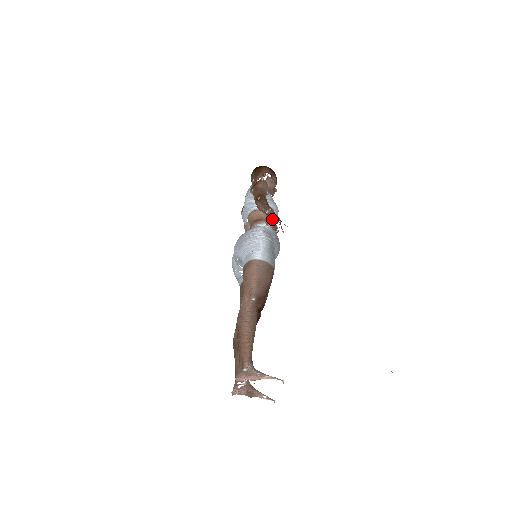
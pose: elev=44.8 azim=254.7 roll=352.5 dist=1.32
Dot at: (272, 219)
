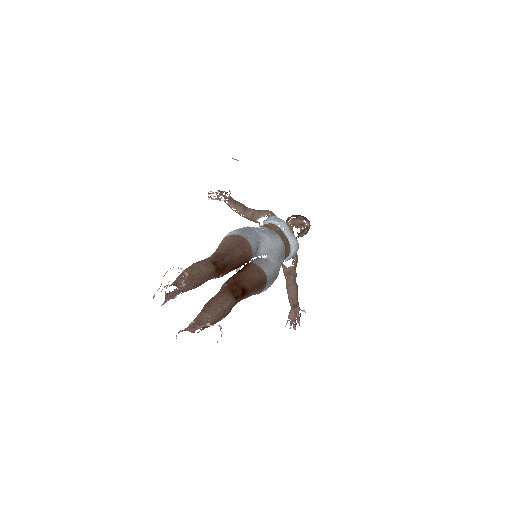
Dot at: occluded
